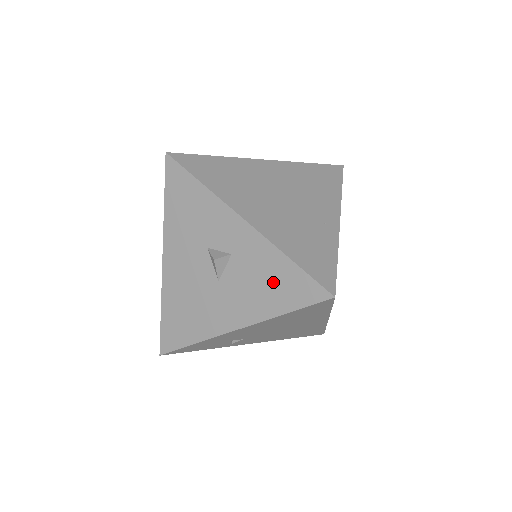
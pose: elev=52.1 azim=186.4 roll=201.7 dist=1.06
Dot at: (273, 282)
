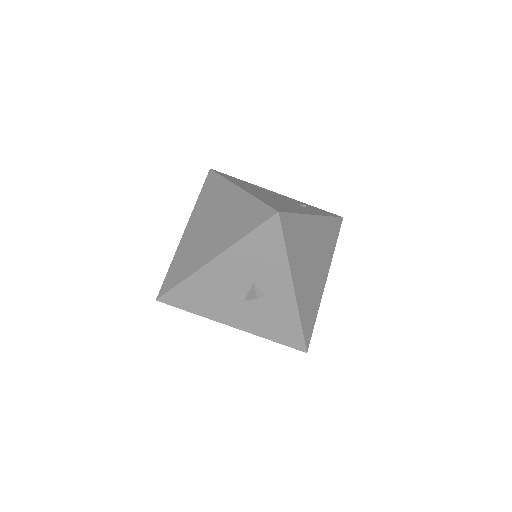
Dot at: (280, 326)
